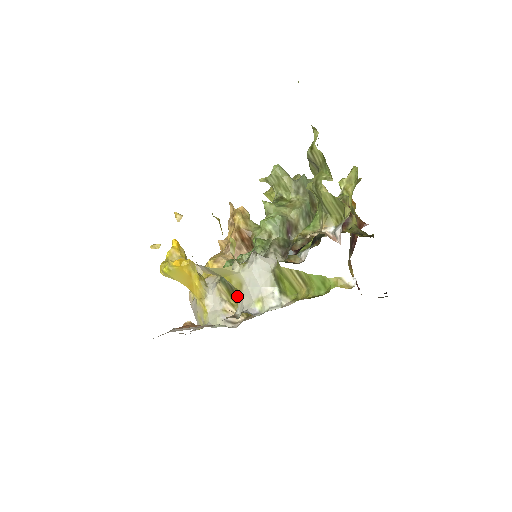
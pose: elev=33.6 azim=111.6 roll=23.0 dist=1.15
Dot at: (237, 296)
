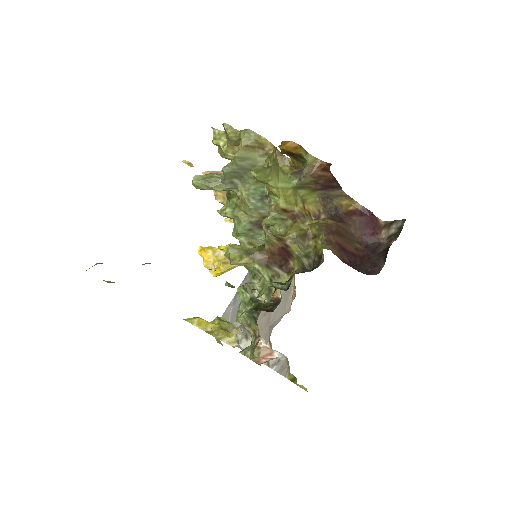
Dot at: occluded
